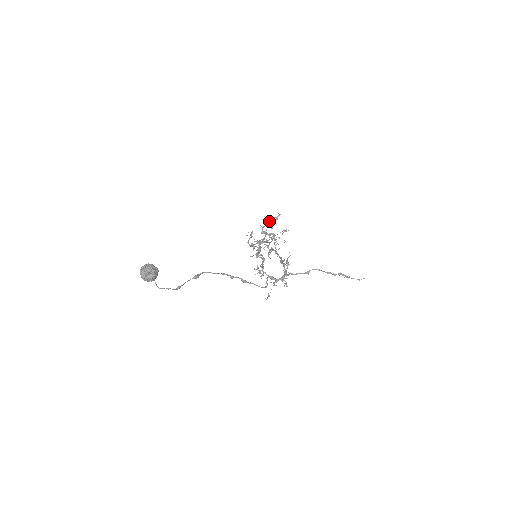
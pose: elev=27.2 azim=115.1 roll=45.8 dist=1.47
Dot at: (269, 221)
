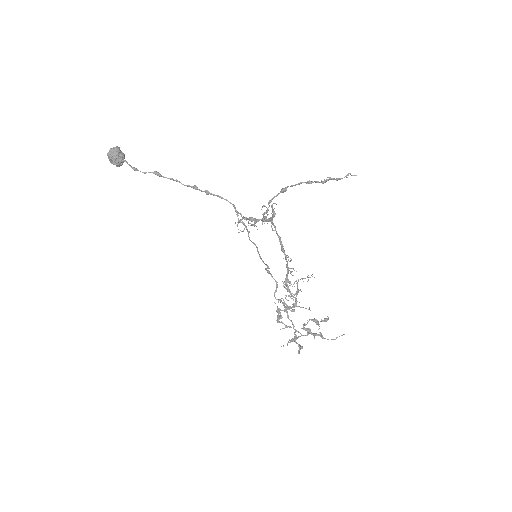
Dot at: (314, 320)
